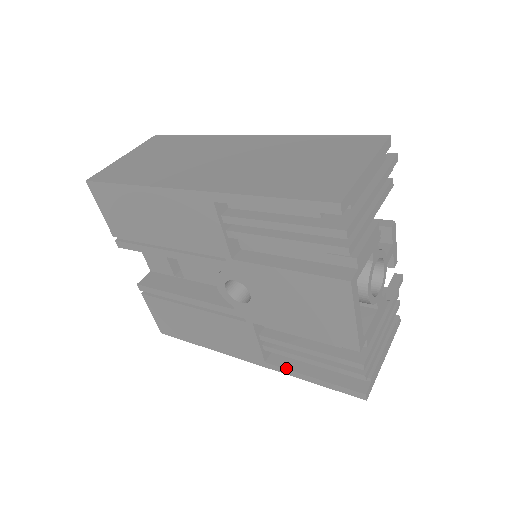
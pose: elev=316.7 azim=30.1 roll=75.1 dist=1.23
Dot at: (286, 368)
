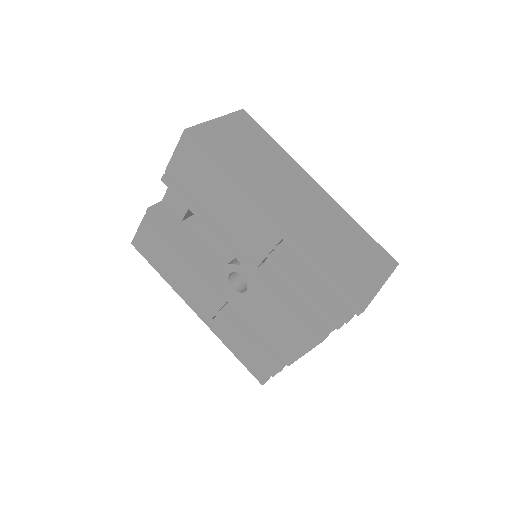
Dot at: (222, 335)
